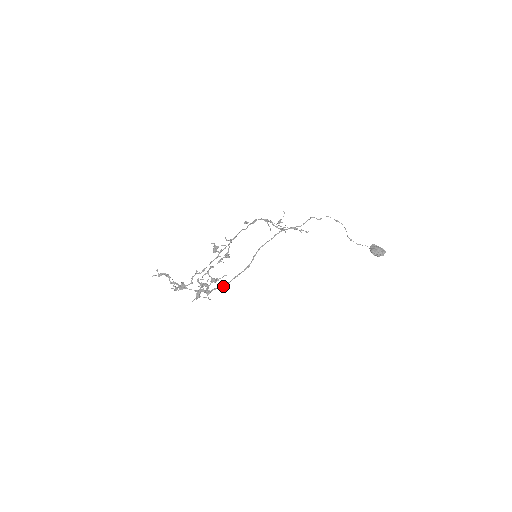
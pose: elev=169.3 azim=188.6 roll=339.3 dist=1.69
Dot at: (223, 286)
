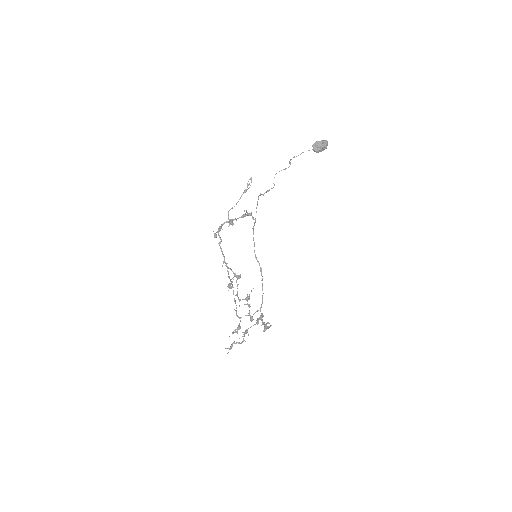
Dot at: (262, 300)
